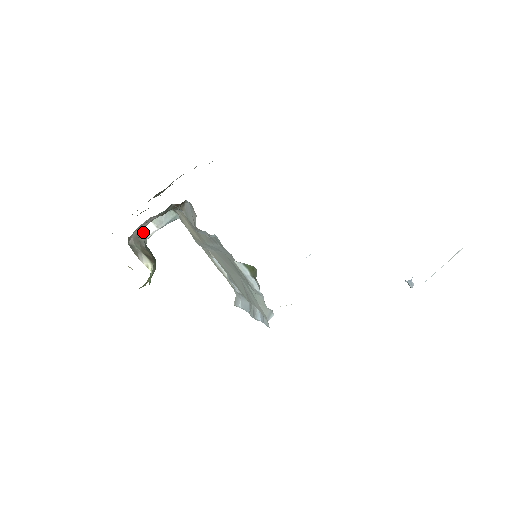
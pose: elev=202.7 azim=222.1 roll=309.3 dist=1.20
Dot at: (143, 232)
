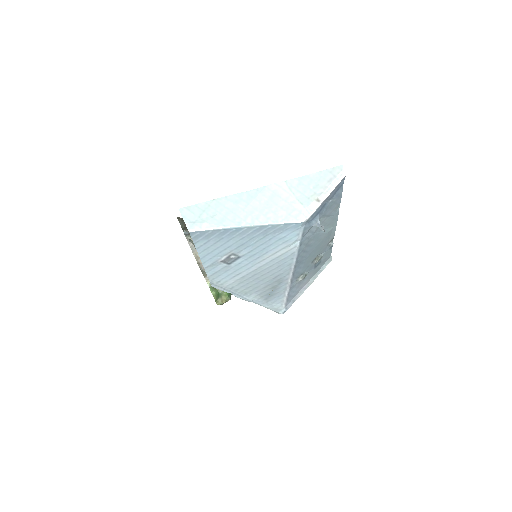
Dot at: occluded
